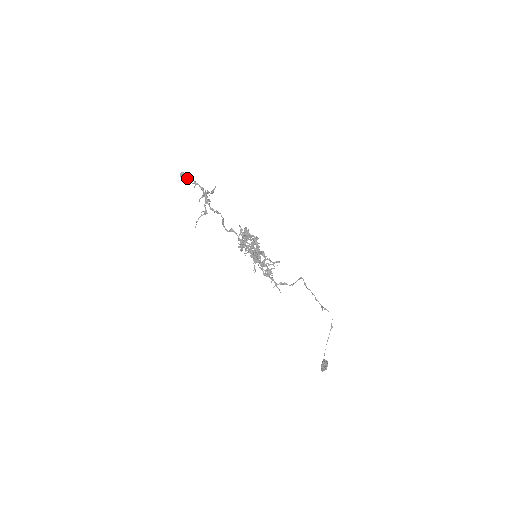
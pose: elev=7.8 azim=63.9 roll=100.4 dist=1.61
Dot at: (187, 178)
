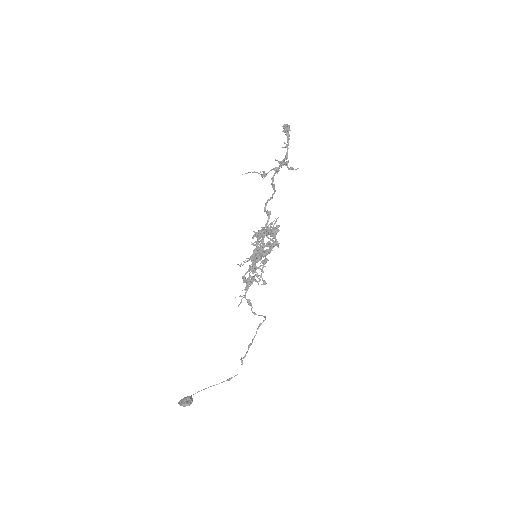
Dot at: (286, 134)
